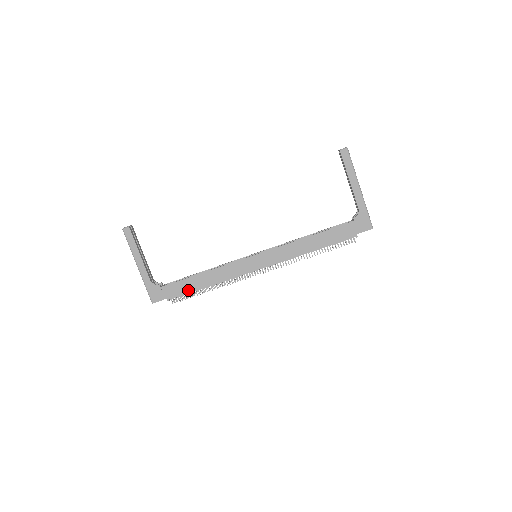
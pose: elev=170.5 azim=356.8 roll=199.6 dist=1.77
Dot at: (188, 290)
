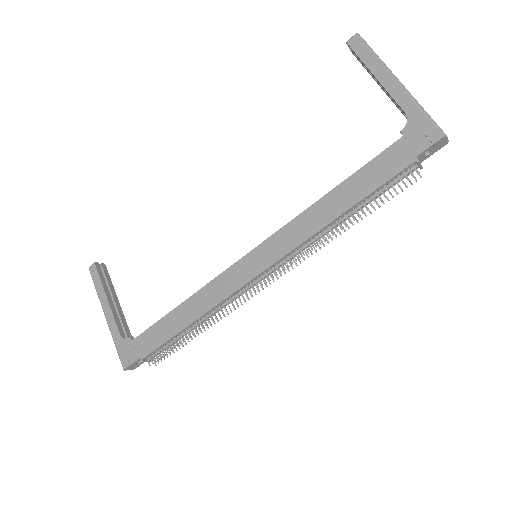
Dot at: (165, 337)
